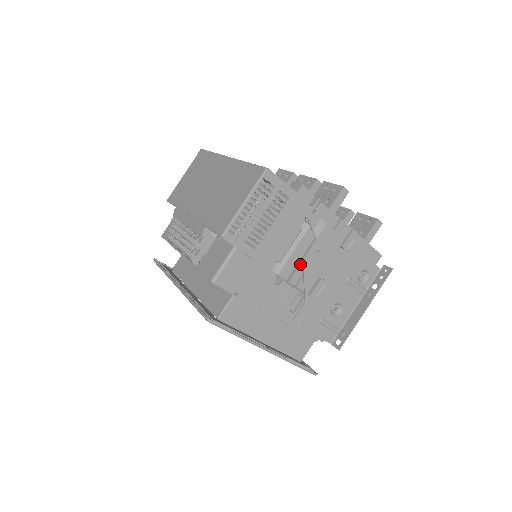
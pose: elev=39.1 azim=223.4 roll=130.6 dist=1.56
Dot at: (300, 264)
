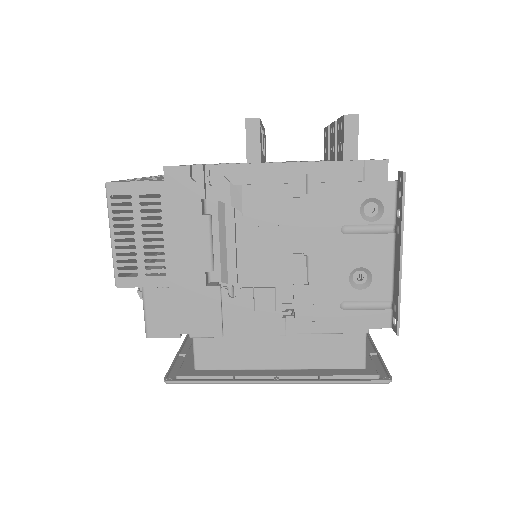
Dot at: (251, 254)
